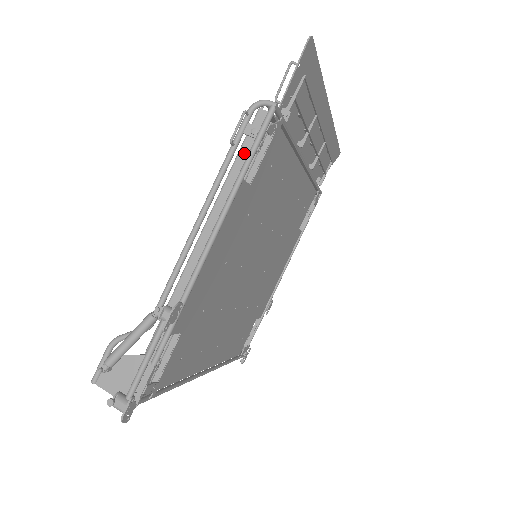
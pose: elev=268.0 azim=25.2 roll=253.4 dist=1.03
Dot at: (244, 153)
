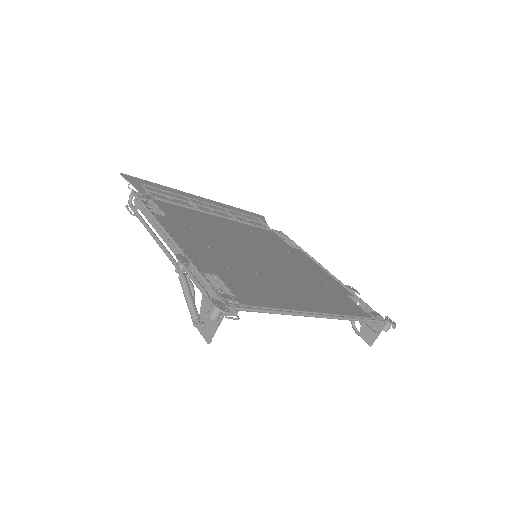
Dot at: (145, 212)
